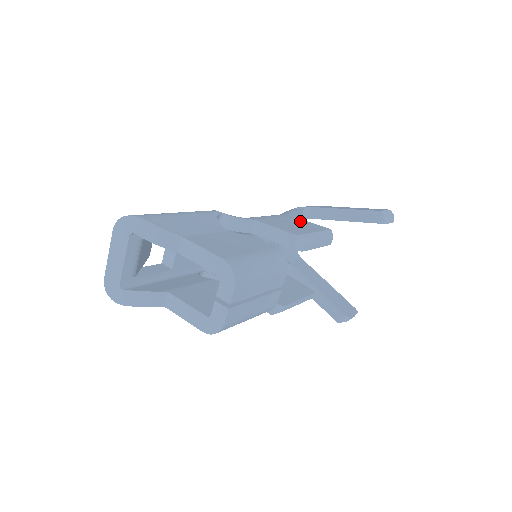
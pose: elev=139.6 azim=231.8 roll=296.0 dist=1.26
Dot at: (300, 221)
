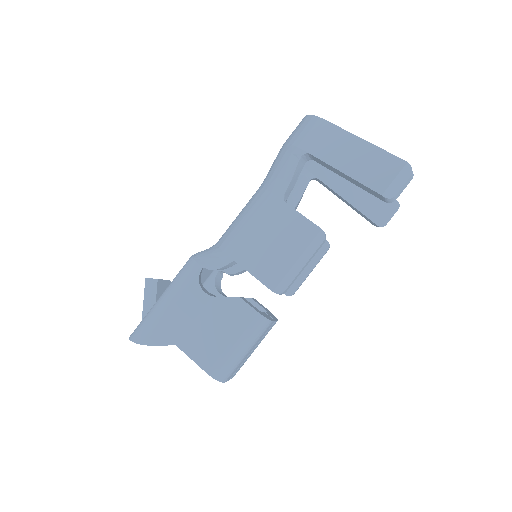
Dot at: (287, 221)
